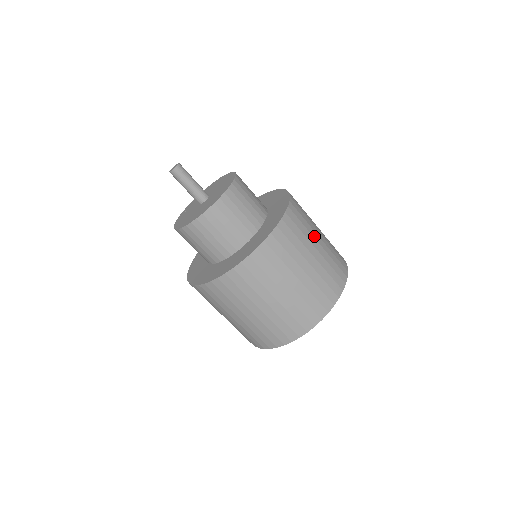
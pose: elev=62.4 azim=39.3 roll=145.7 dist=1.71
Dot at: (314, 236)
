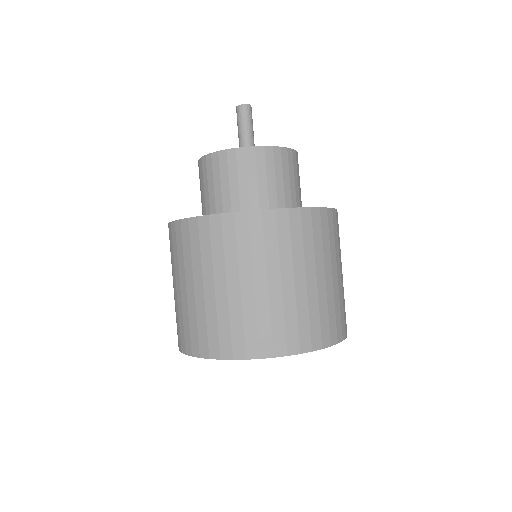
Dot at: (283, 269)
